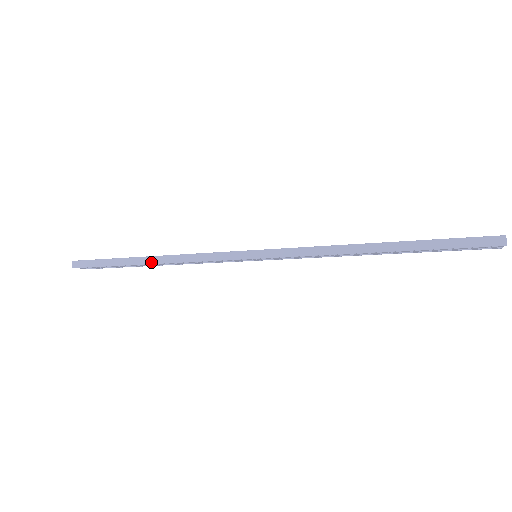
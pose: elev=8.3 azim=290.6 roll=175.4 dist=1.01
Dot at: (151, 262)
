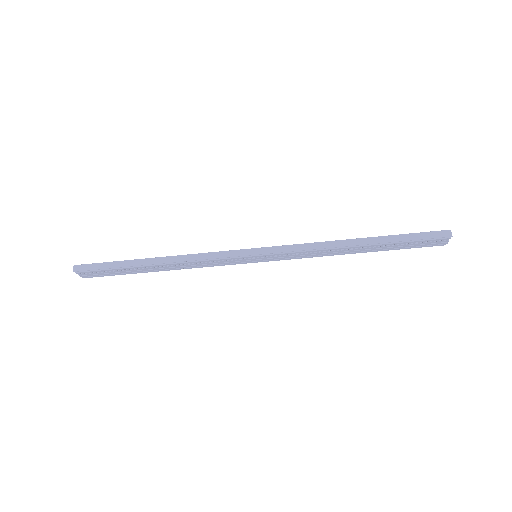
Dot at: (159, 262)
